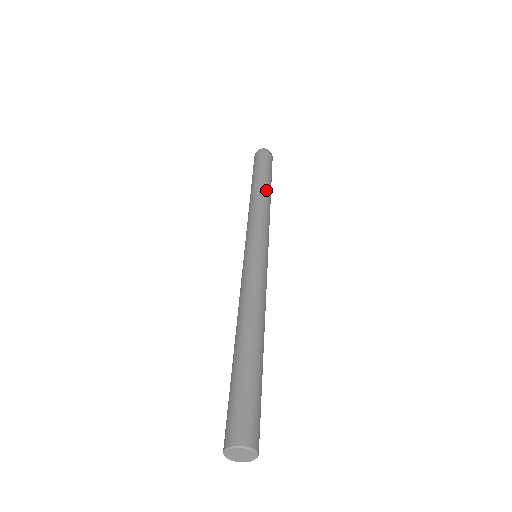
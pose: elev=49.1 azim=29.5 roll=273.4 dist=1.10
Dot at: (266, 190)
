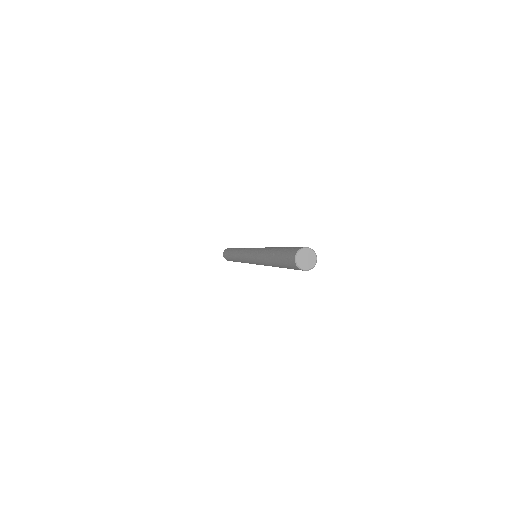
Dot at: occluded
